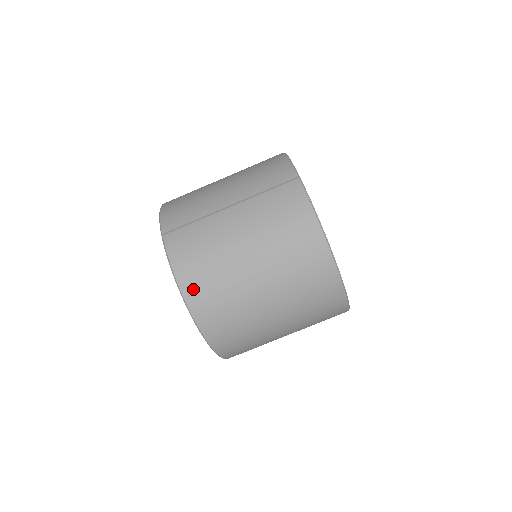
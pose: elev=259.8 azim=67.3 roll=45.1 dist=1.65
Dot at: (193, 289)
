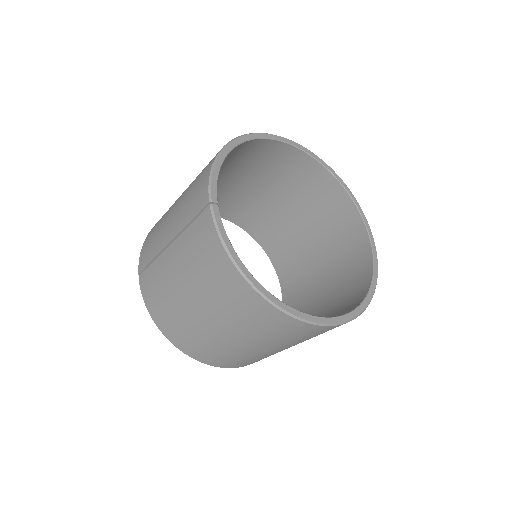
Dot at: (167, 330)
